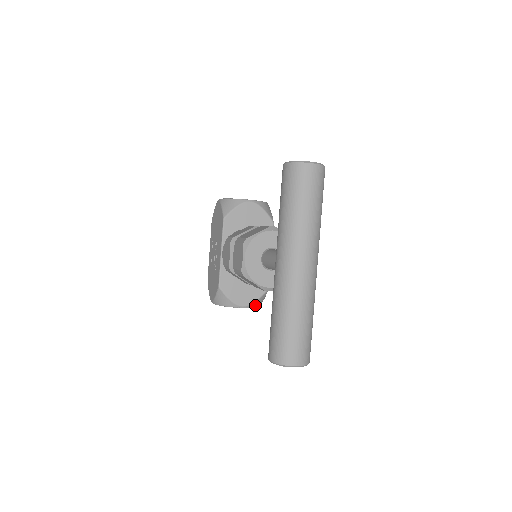
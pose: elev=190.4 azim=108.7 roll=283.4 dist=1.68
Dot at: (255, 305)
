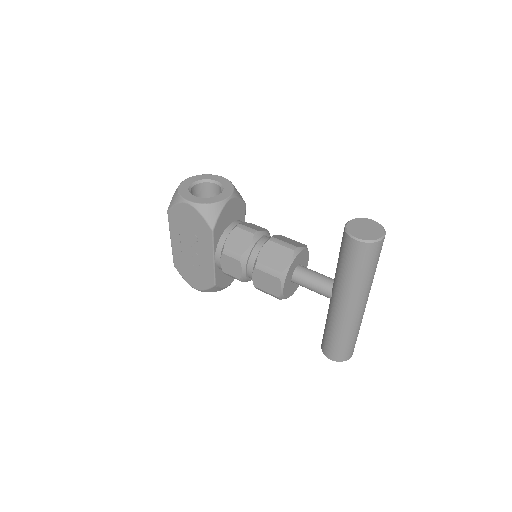
Dot at: occluded
